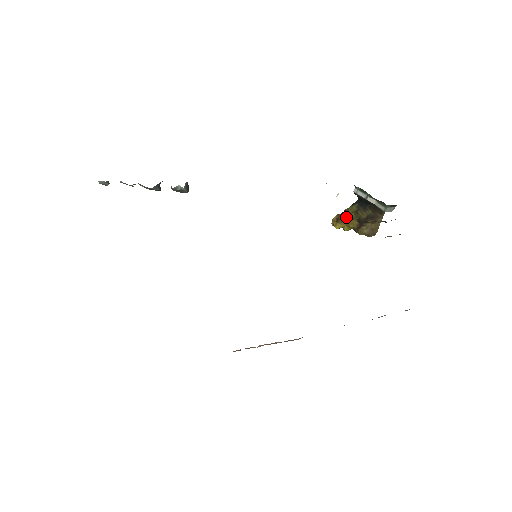
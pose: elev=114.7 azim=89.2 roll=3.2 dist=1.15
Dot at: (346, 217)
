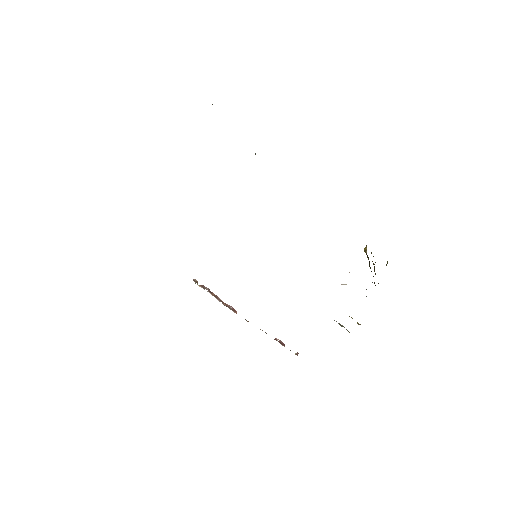
Dot at: occluded
